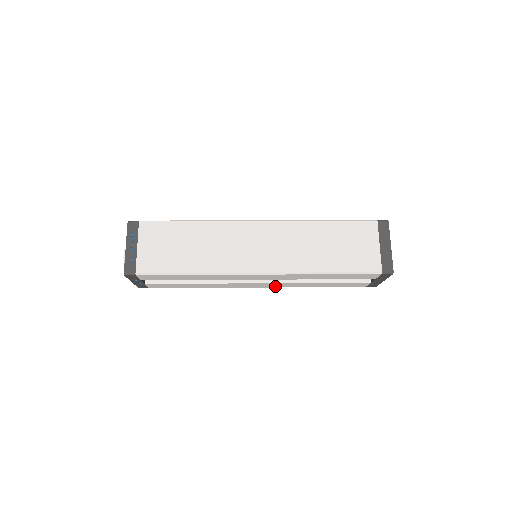
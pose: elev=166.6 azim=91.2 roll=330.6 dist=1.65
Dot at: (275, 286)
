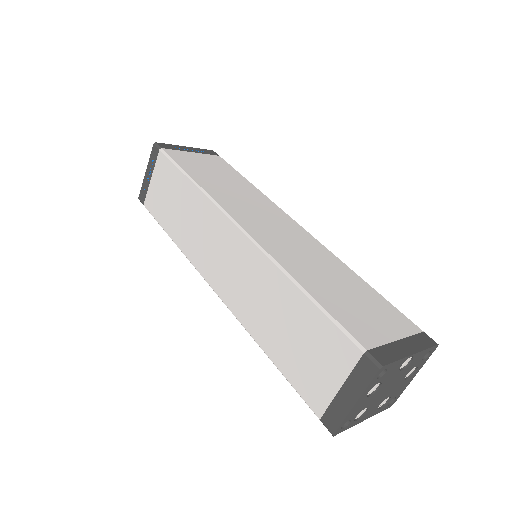
Dot at: occluded
